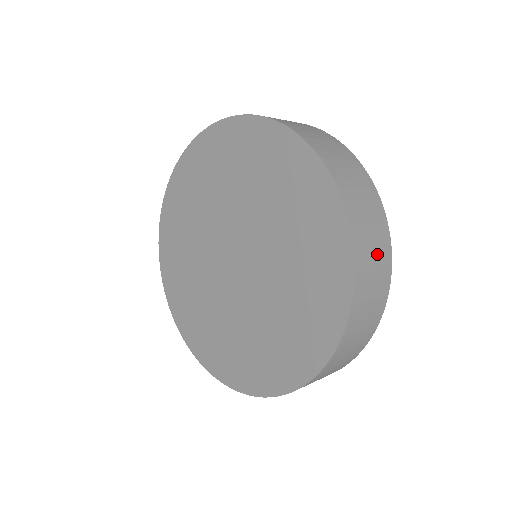
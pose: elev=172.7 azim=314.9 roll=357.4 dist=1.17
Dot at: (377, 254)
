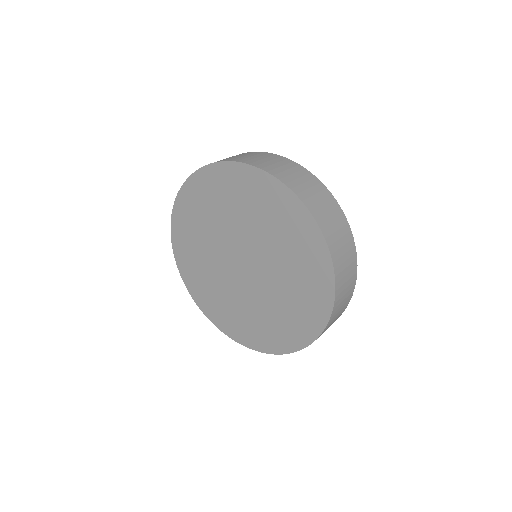
Dot at: (346, 250)
